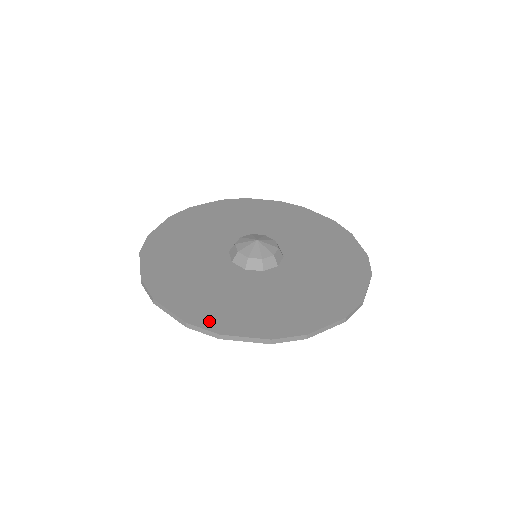
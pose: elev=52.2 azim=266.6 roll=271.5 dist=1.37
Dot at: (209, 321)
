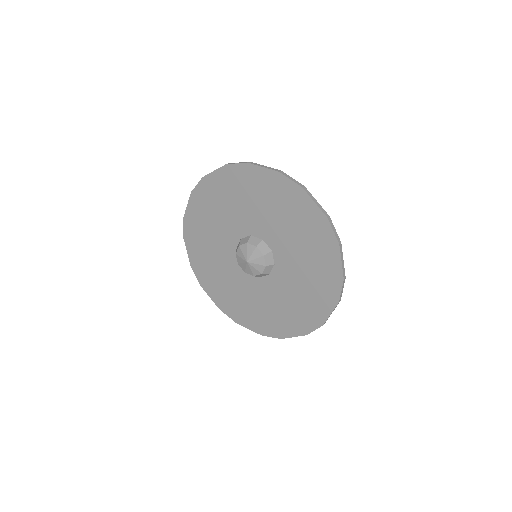
Dot at: (270, 331)
